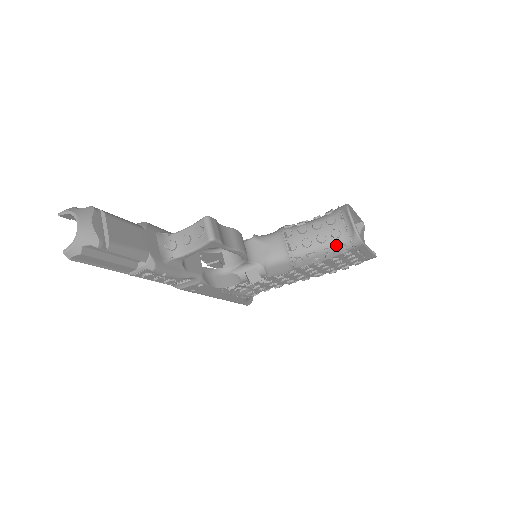
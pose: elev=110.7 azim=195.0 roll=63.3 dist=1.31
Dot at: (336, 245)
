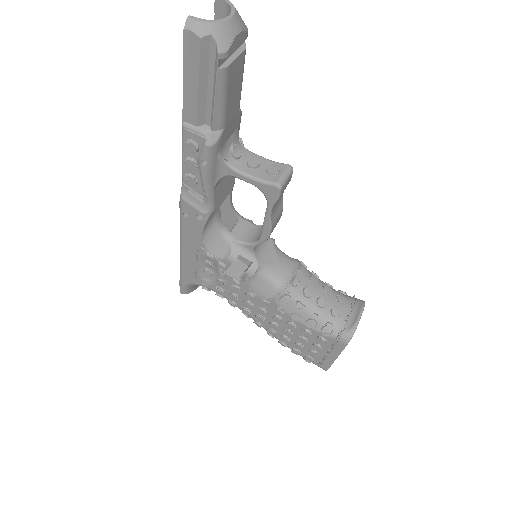
Dot at: (326, 321)
